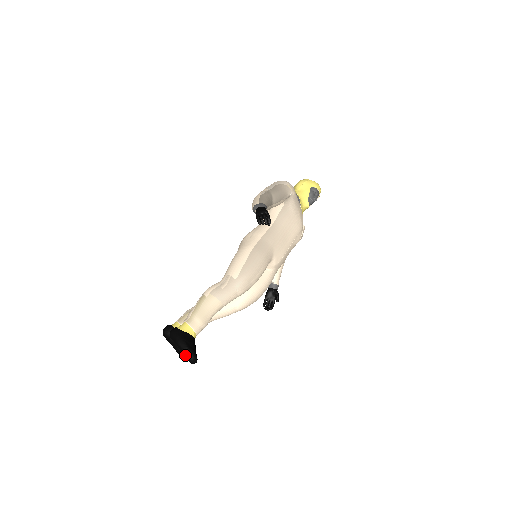
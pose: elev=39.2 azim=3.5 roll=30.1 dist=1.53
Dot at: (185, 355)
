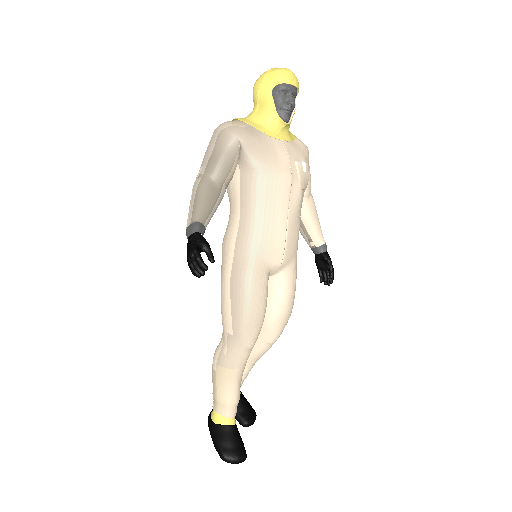
Dot at: (227, 461)
